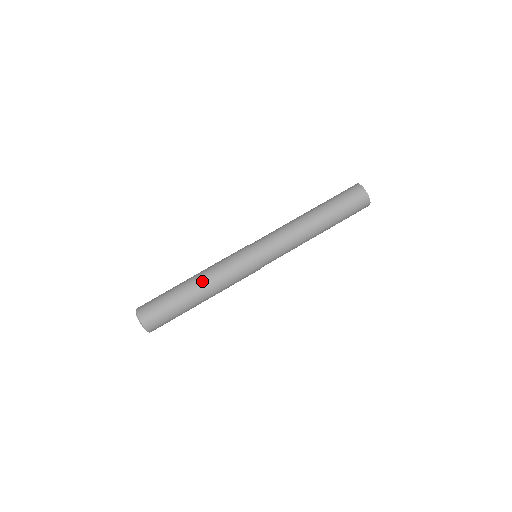
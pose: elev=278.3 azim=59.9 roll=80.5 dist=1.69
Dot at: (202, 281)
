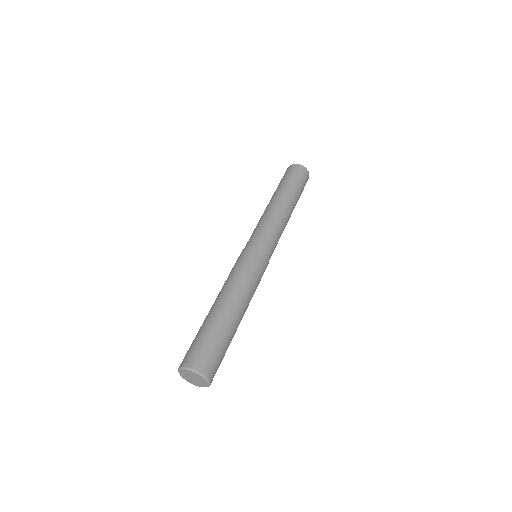
Dot at: (220, 295)
